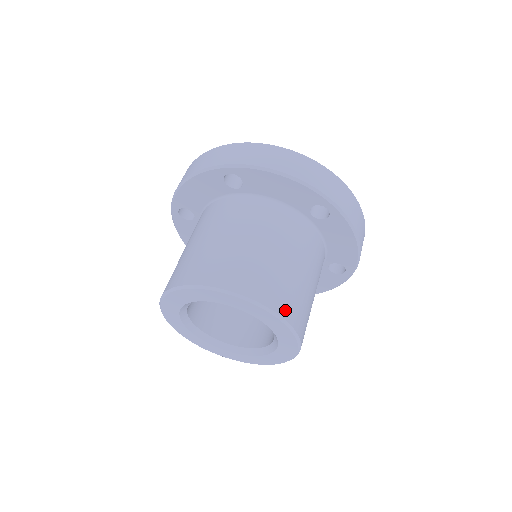
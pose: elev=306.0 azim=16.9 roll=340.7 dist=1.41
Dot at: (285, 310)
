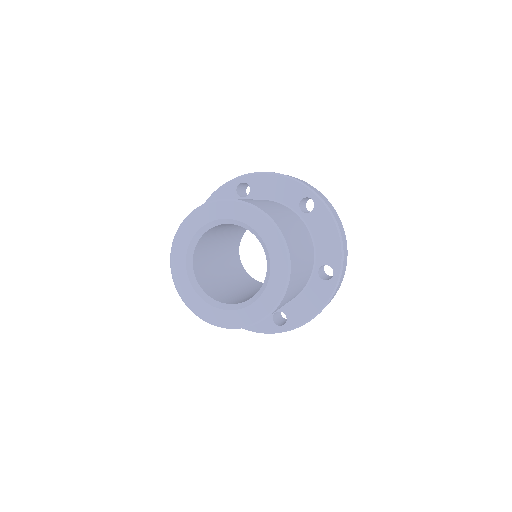
Dot at: (277, 221)
